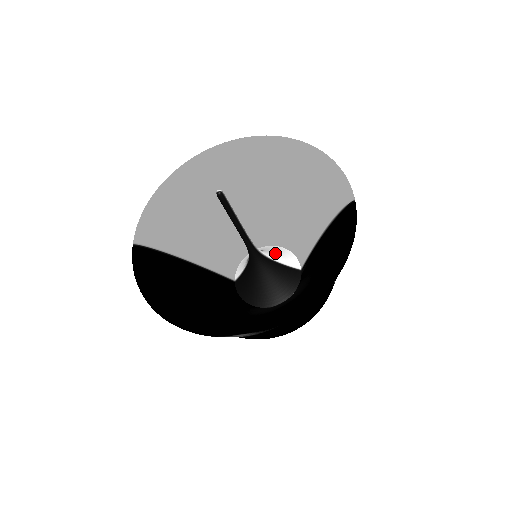
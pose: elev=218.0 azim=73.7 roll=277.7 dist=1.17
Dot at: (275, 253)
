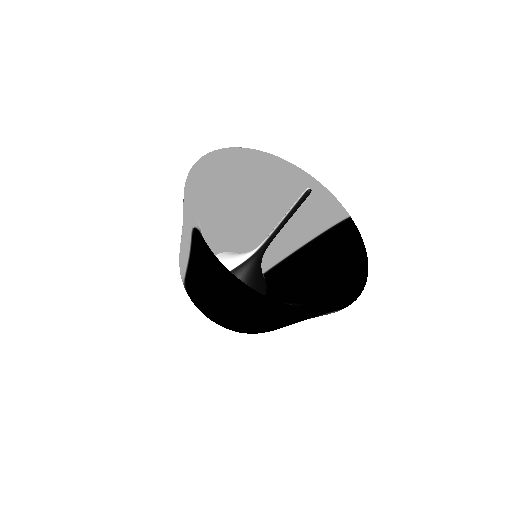
Dot at: occluded
